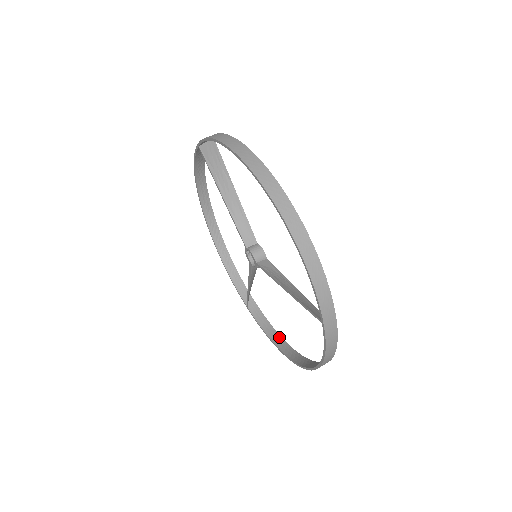
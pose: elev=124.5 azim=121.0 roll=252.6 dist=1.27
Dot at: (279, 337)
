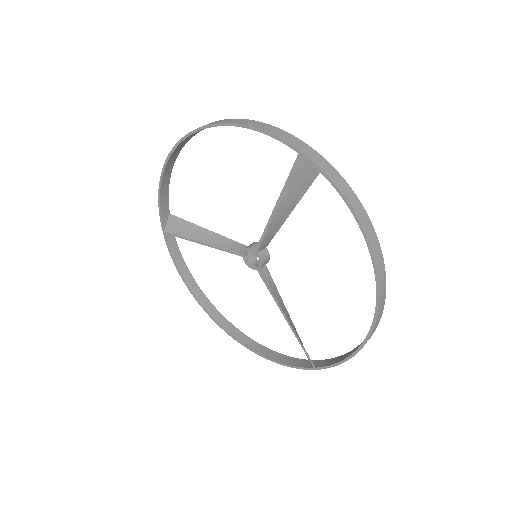
Dot at: (359, 345)
